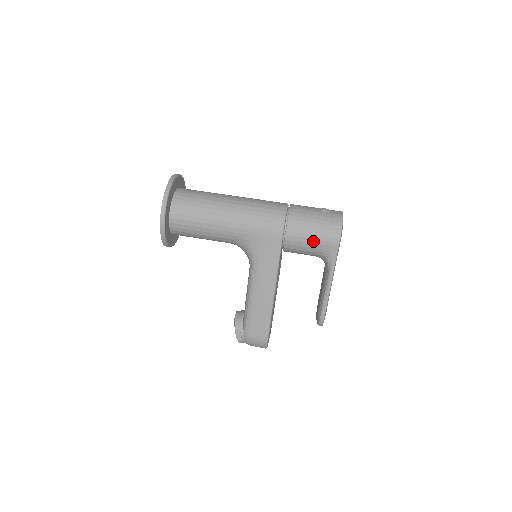
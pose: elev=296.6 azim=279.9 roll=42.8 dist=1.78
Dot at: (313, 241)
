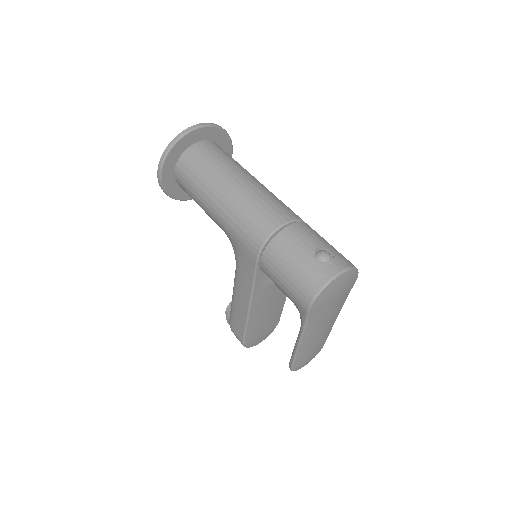
Dot at: (284, 287)
